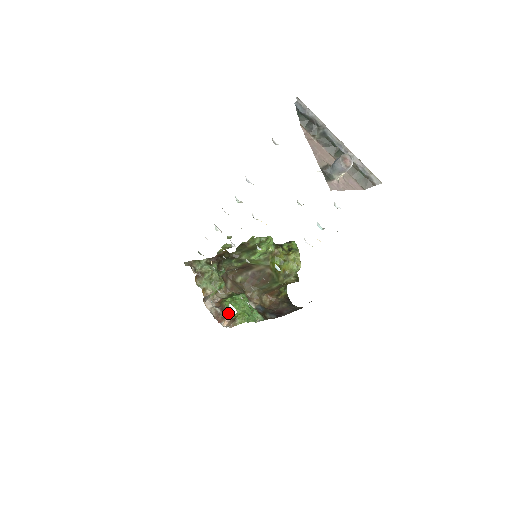
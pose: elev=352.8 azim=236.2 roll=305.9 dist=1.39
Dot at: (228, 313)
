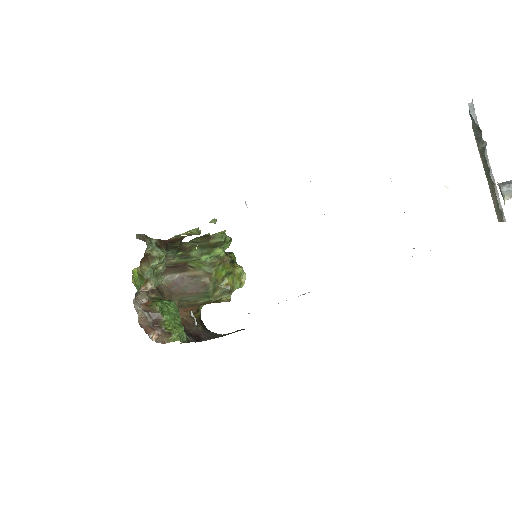
Dot at: (160, 323)
